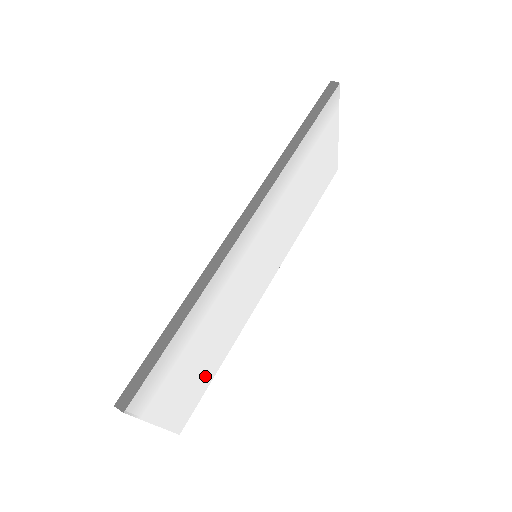
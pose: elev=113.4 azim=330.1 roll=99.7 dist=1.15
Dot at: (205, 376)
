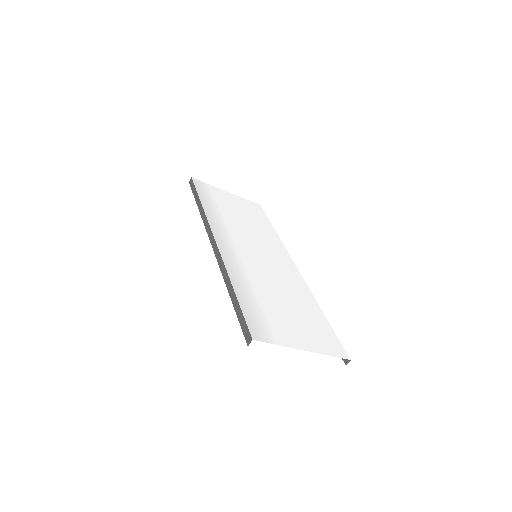
Dot at: (315, 321)
